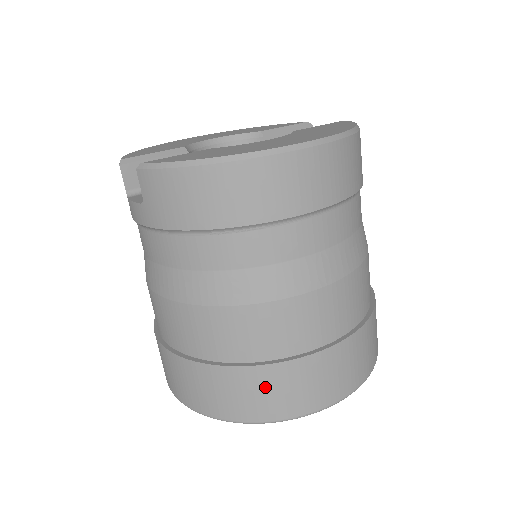
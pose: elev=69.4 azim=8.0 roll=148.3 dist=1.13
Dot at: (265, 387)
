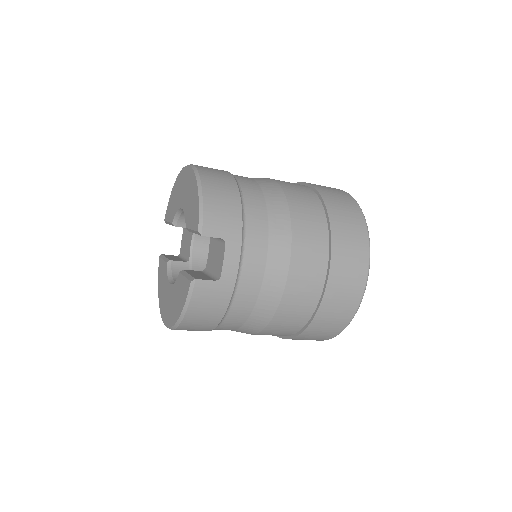
Dot at: occluded
